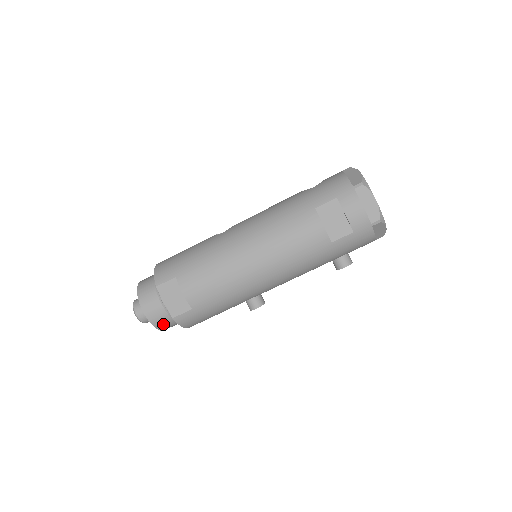
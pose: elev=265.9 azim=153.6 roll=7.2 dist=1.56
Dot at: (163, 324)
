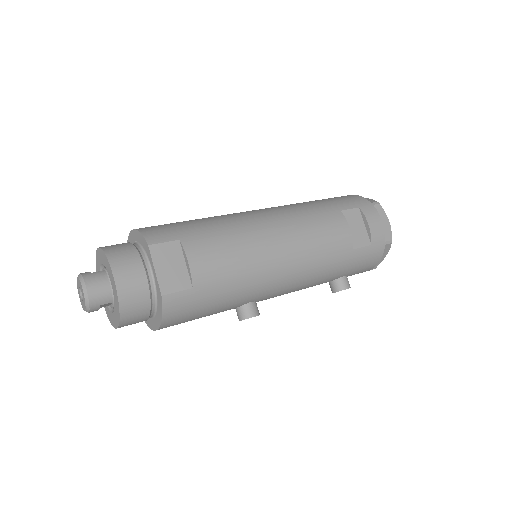
Dot at: (133, 309)
